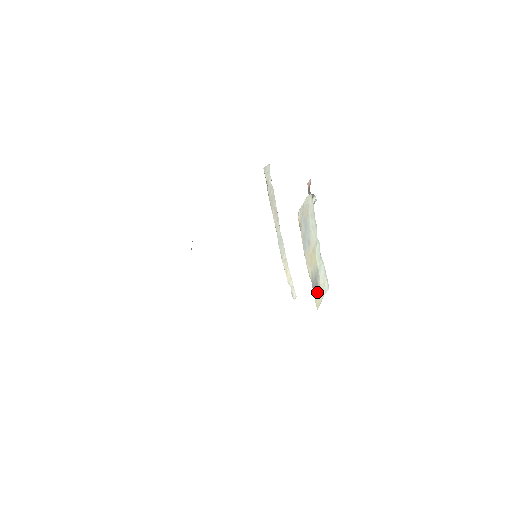
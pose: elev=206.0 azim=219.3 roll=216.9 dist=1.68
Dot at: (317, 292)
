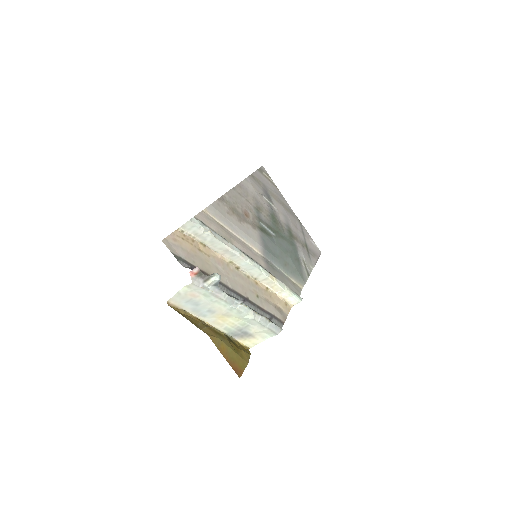
Dot at: (248, 337)
